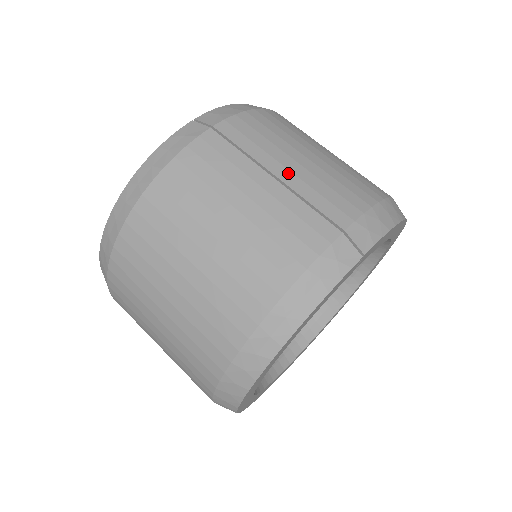
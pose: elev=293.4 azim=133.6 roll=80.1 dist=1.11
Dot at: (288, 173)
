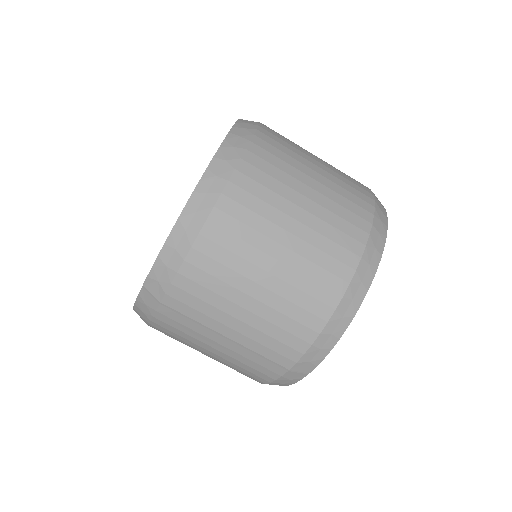
Dot at: (235, 334)
